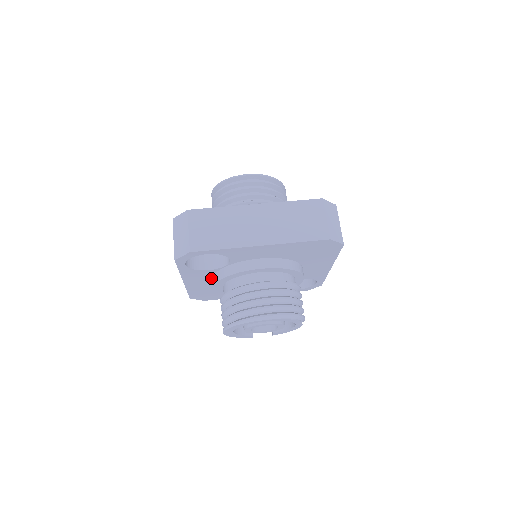
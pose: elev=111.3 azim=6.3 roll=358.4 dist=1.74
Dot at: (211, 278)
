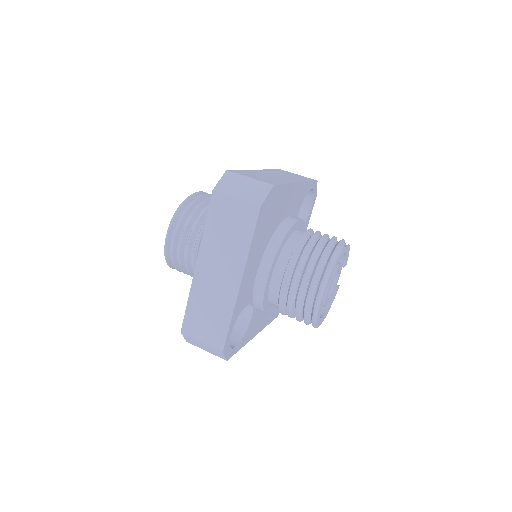
Dot at: occluded
